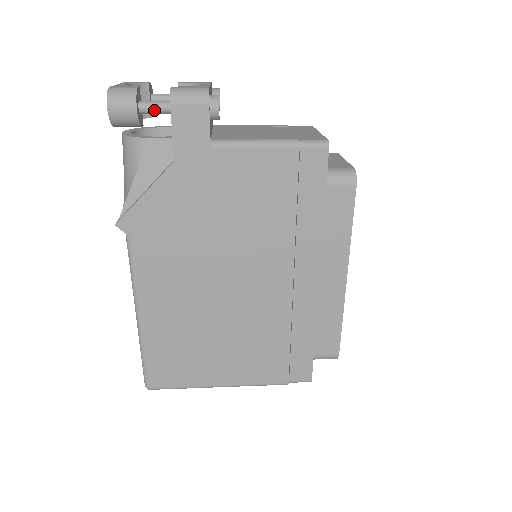
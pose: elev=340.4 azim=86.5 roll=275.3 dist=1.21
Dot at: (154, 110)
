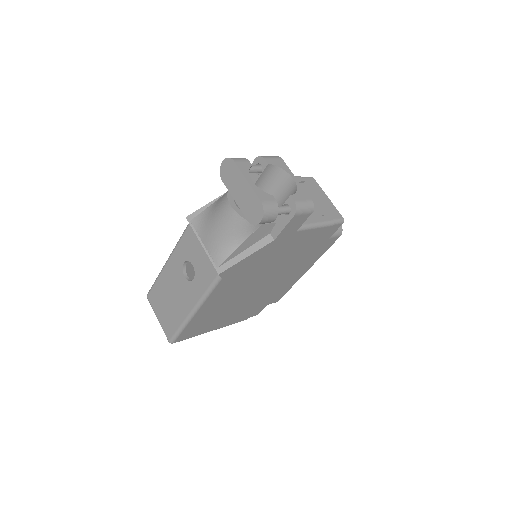
Dot at: (279, 214)
